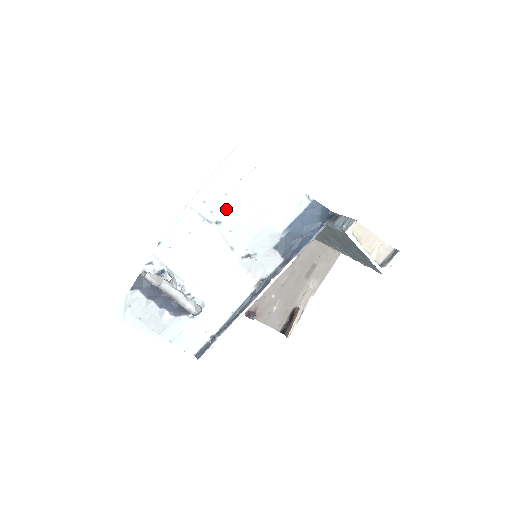
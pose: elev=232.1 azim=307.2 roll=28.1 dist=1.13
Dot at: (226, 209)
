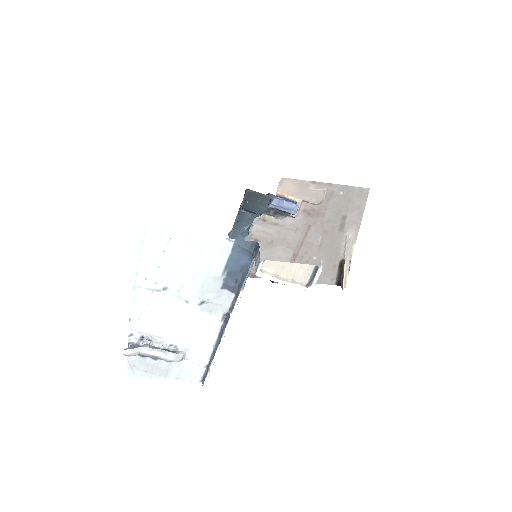
Dot at: (165, 277)
